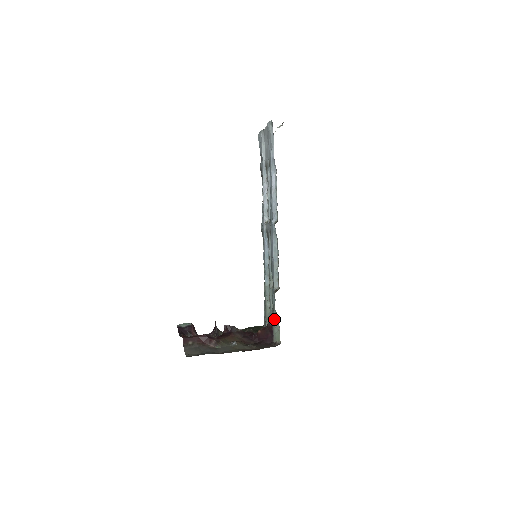
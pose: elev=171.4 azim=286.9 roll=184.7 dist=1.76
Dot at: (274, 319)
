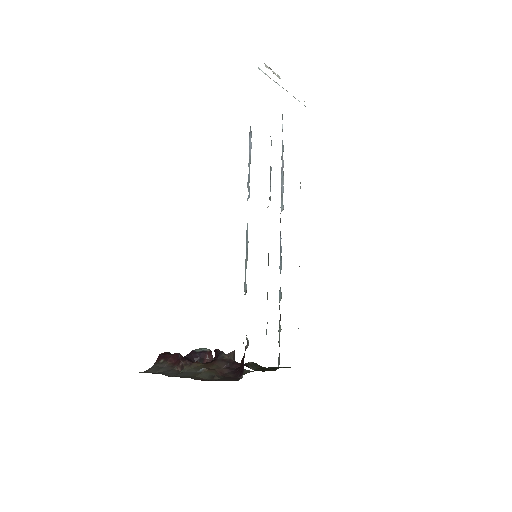
Dot at: occluded
